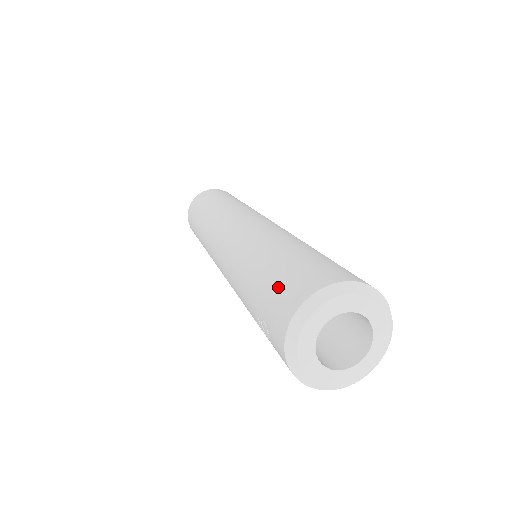
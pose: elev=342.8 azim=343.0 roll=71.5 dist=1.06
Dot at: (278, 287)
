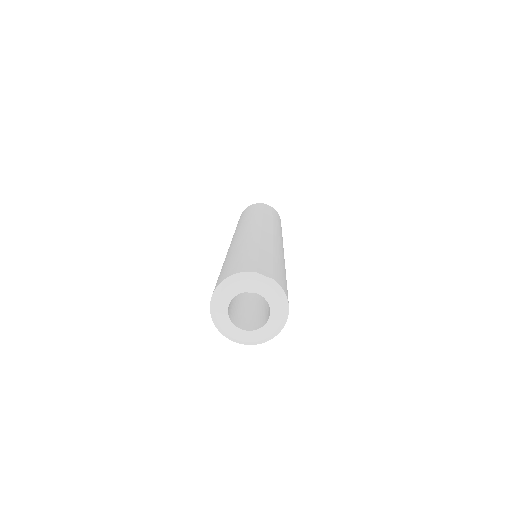
Dot at: occluded
